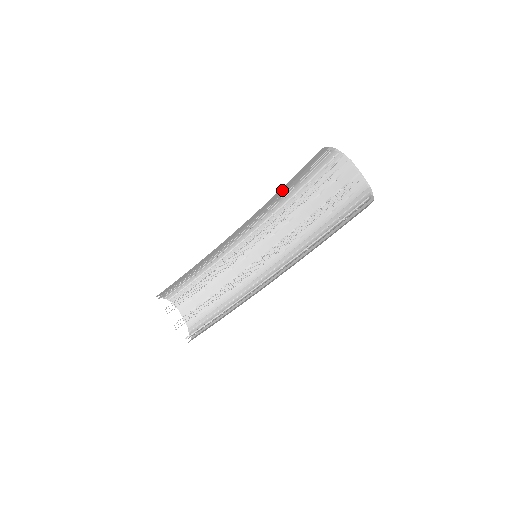
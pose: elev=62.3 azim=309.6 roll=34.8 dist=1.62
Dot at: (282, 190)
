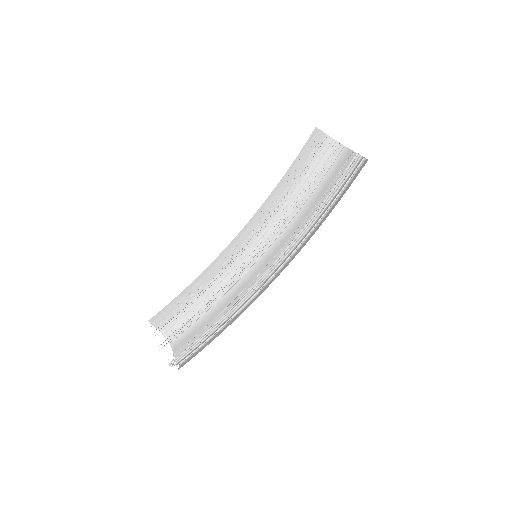
Dot at: (284, 185)
